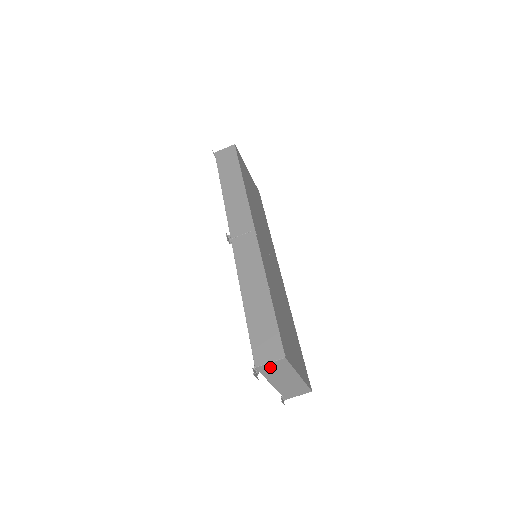
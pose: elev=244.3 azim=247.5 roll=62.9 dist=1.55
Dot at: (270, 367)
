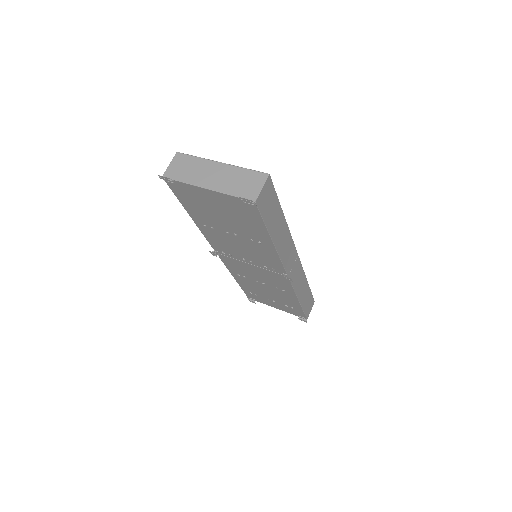
Dot at: (176, 169)
